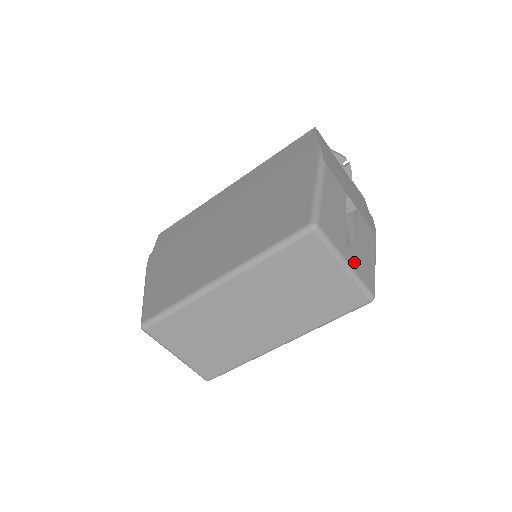
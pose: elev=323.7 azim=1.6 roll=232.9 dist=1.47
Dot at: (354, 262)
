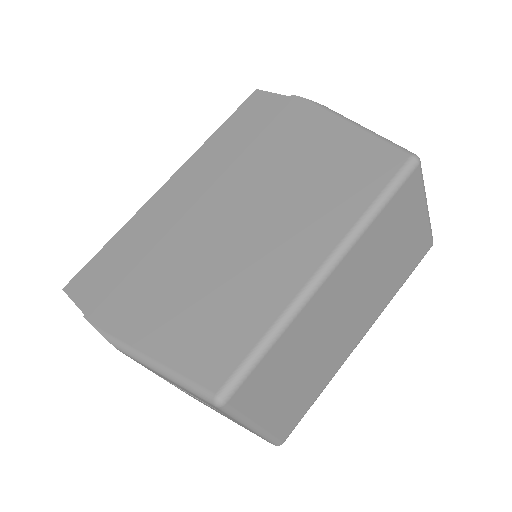
Dot at: occluded
